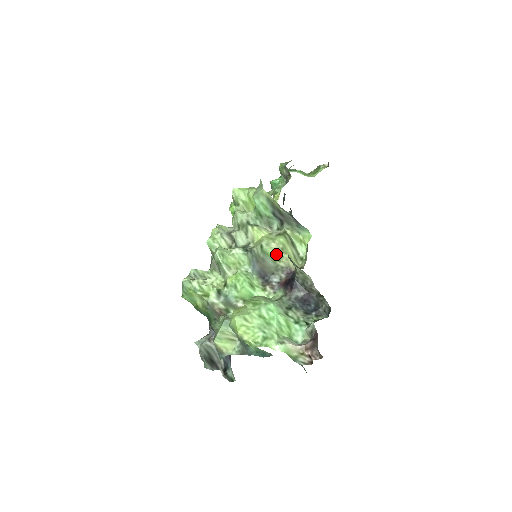
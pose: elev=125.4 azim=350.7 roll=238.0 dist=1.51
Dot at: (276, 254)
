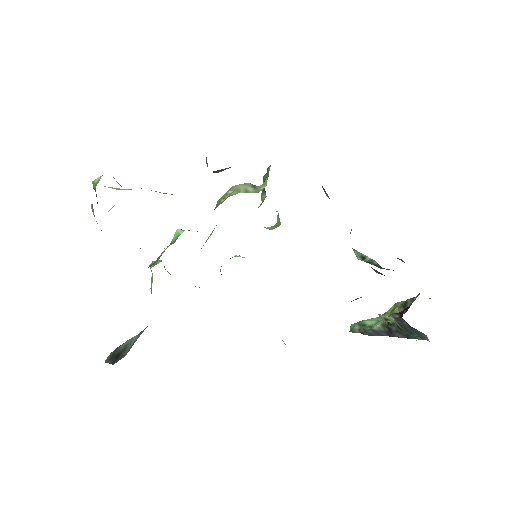
Dot at: occluded
